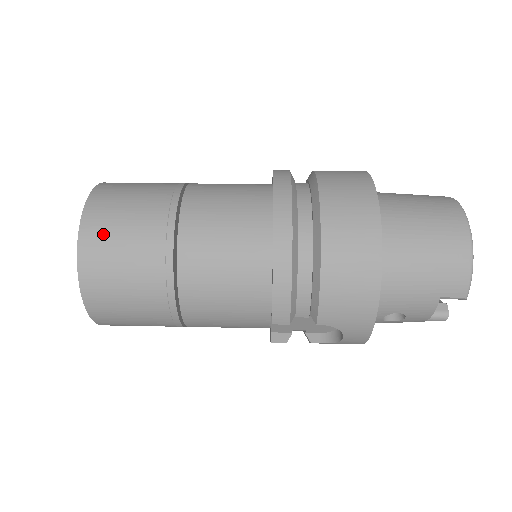
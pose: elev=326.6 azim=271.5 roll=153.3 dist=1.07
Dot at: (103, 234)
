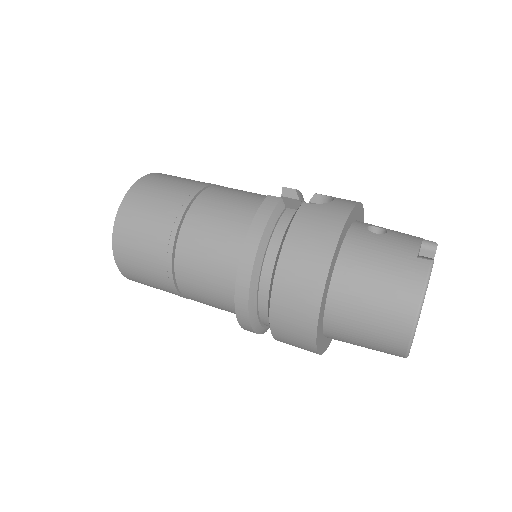
Dot at: (129, 265)
